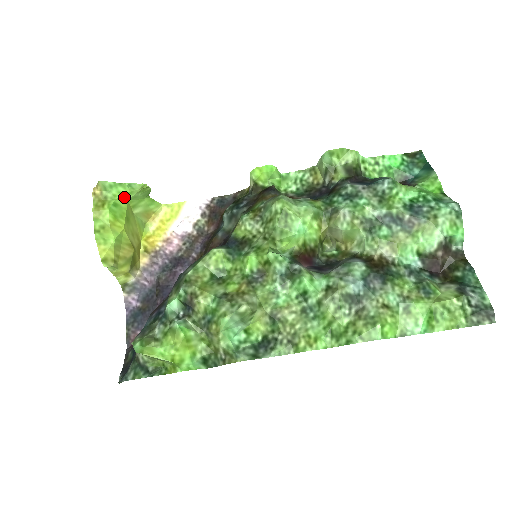
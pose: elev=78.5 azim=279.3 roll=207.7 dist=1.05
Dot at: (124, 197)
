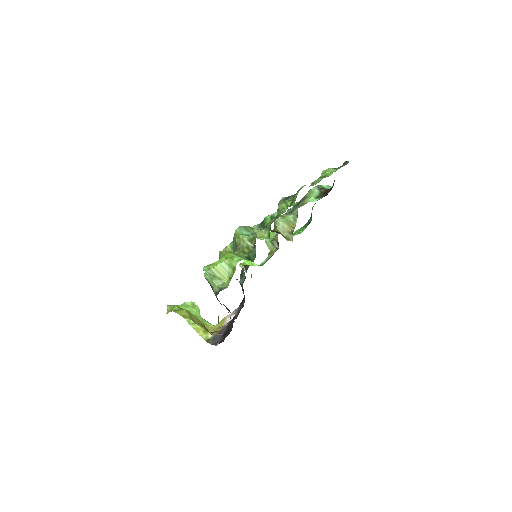
Dot at: occluded
